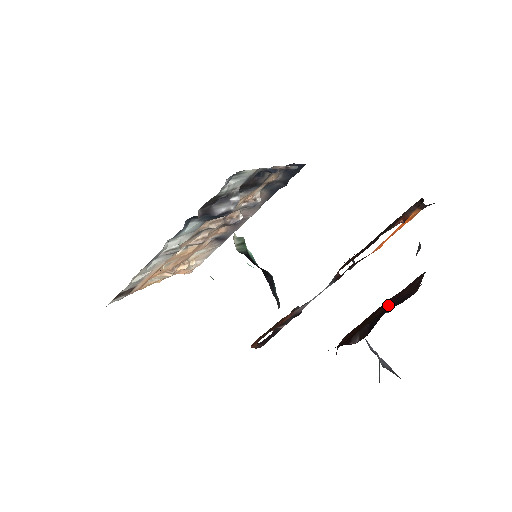
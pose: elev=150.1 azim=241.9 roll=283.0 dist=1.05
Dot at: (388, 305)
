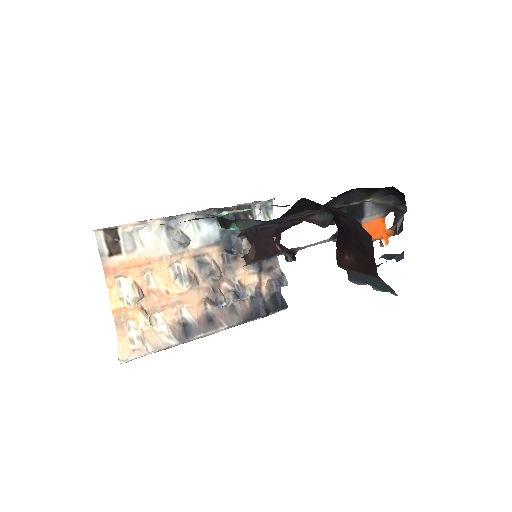
Dot at: occluded
